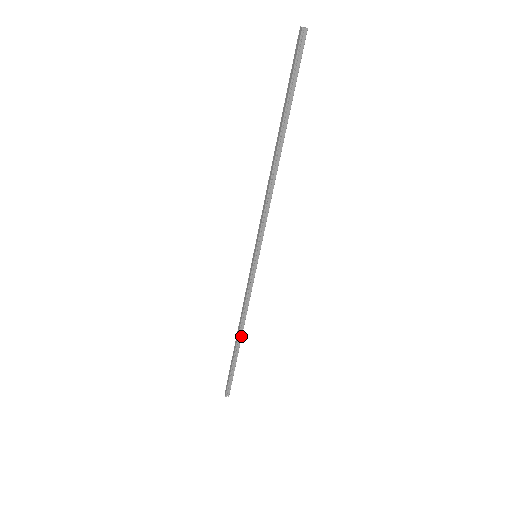
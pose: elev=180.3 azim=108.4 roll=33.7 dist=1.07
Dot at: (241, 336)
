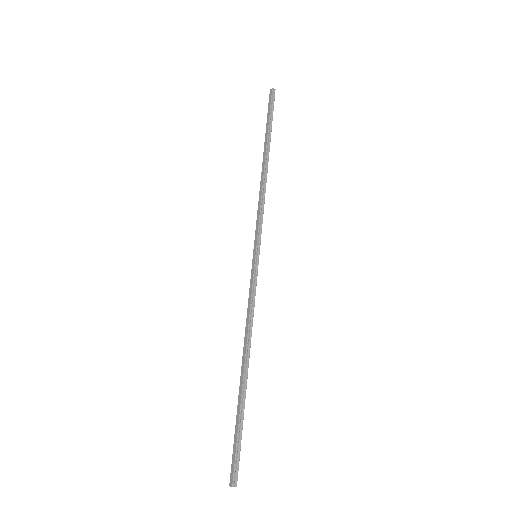
Dot at: (248, 364)
